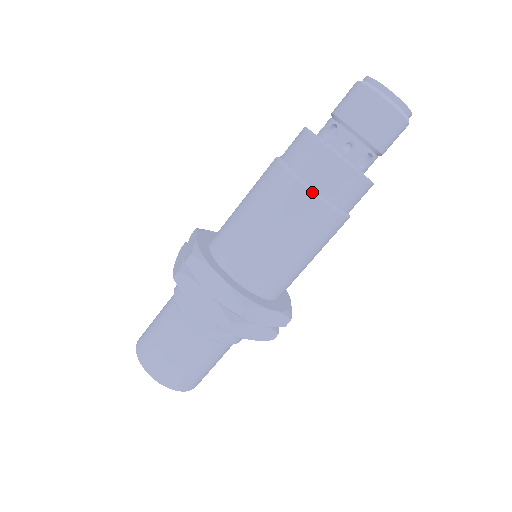
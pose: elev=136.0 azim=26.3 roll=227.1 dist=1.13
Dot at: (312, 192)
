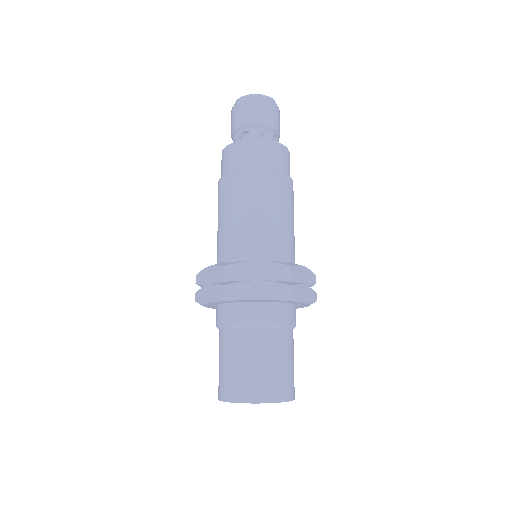
Dot at: (267, 169)
